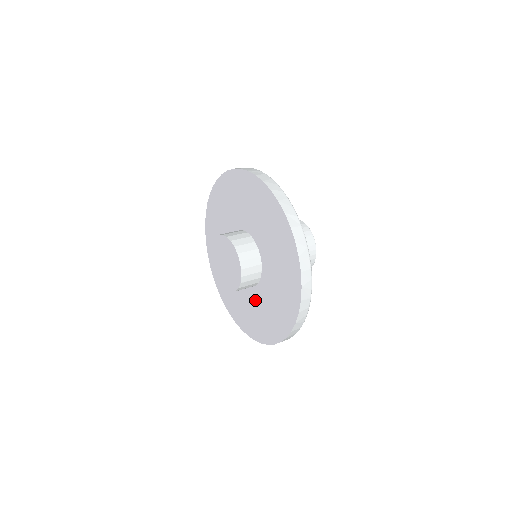
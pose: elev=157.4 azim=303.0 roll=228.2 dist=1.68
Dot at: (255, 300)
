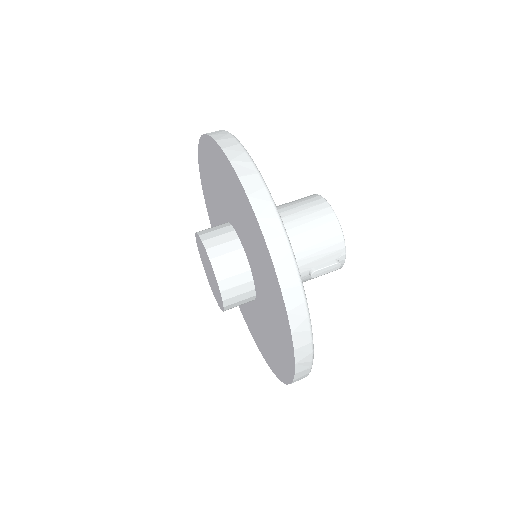
Dot at: (262, 318)
